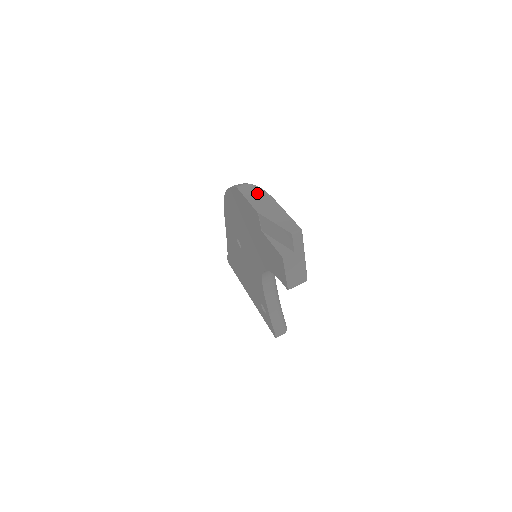
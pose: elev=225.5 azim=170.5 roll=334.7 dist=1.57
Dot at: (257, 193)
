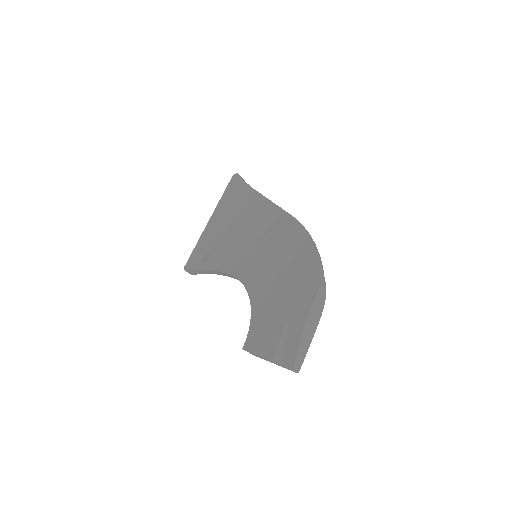
Dot at: (320, 308)
